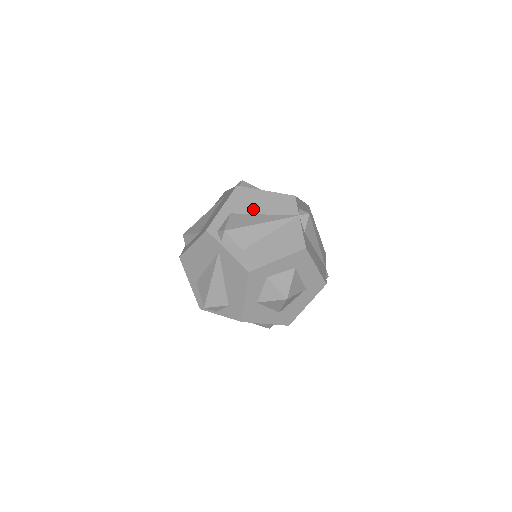
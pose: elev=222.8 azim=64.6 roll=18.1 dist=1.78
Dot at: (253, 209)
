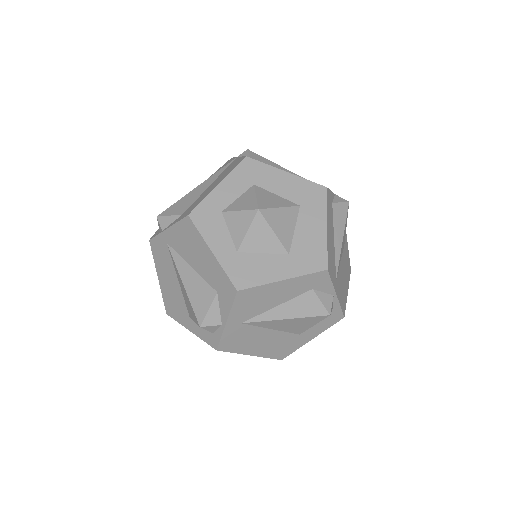
Dot at: occluded
